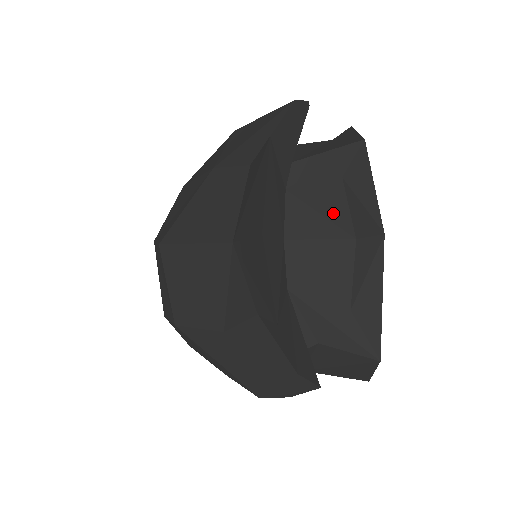
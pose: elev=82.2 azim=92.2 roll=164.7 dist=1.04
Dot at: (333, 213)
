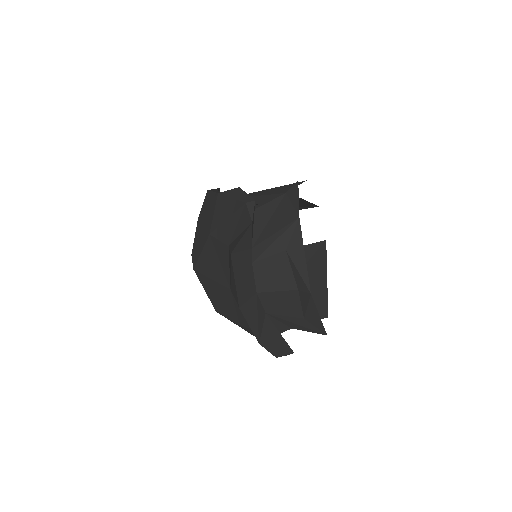
Dot at: (283, 275)
